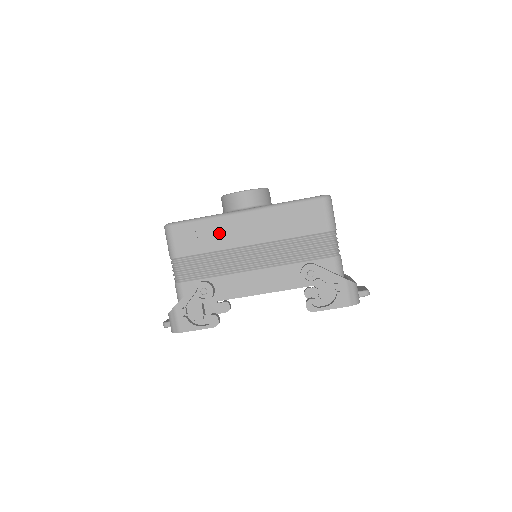
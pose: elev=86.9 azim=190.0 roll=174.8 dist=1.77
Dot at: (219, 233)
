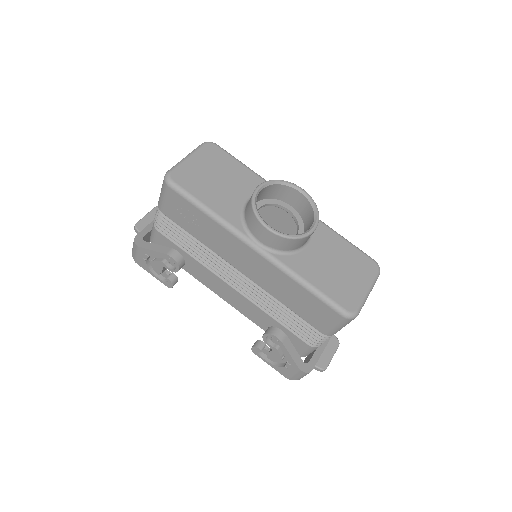
Dot at: (216, 237)
